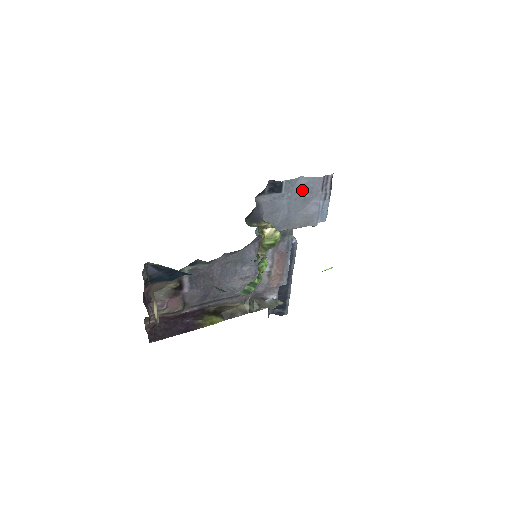
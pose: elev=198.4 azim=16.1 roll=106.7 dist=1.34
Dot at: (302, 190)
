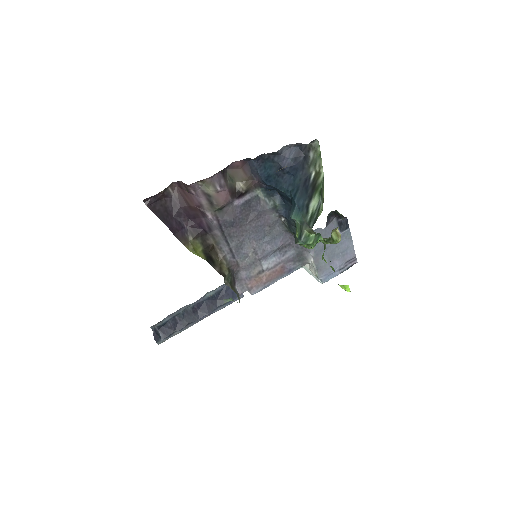
Dot at: (344, 247)
